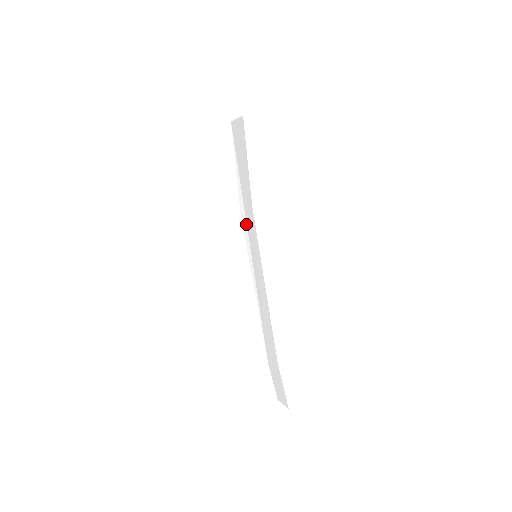
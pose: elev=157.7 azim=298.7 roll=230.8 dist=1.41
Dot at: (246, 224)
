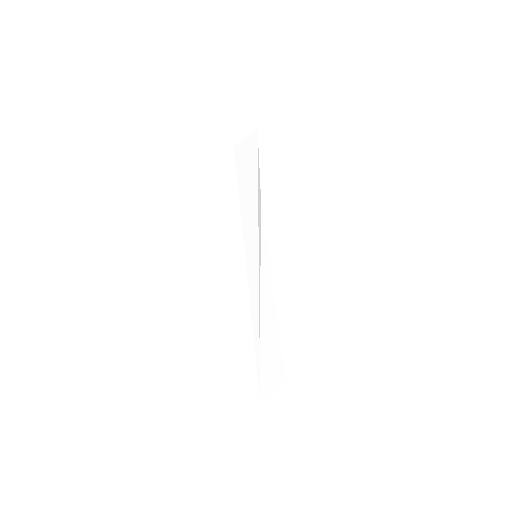
Dot at: (241, 229)
